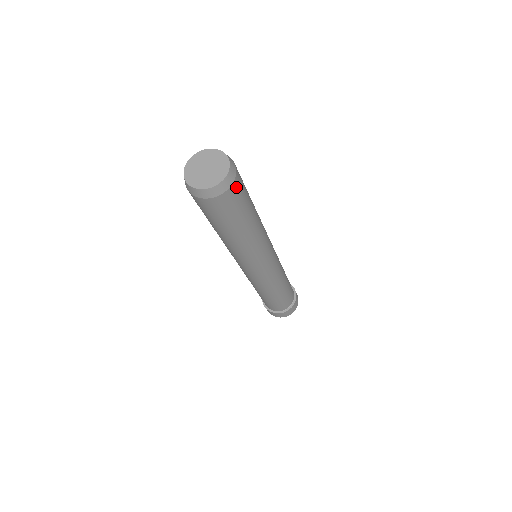
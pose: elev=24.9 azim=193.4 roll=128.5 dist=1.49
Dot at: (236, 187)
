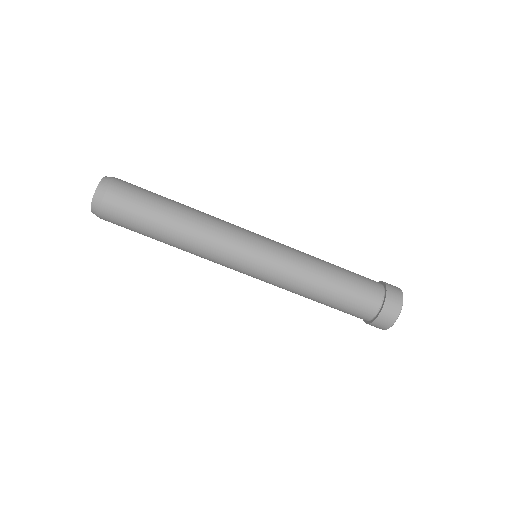
Dot at: (113, 197)
